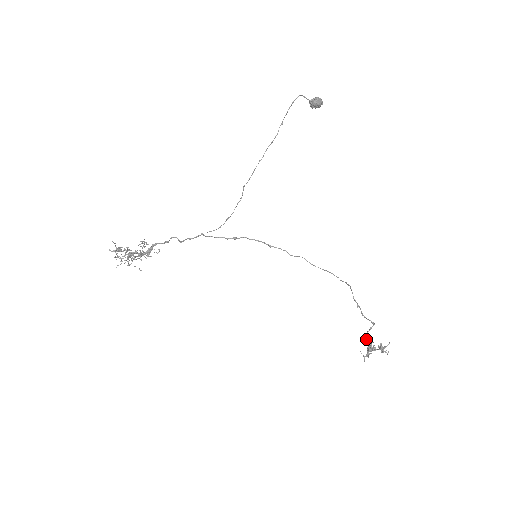
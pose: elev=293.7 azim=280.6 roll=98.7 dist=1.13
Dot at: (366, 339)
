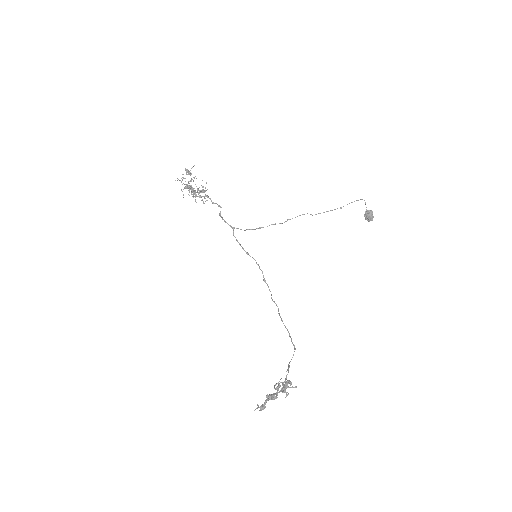
Dot at: occluded
